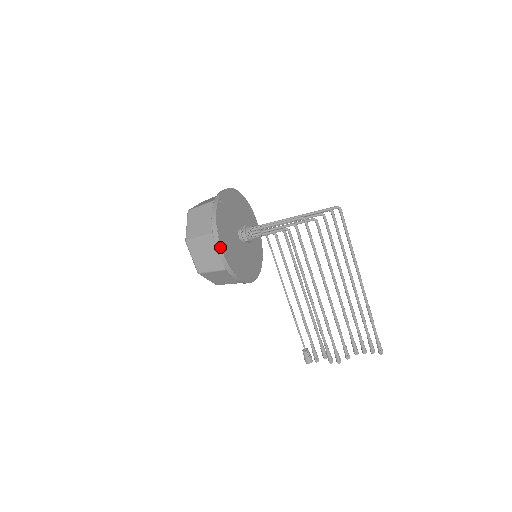
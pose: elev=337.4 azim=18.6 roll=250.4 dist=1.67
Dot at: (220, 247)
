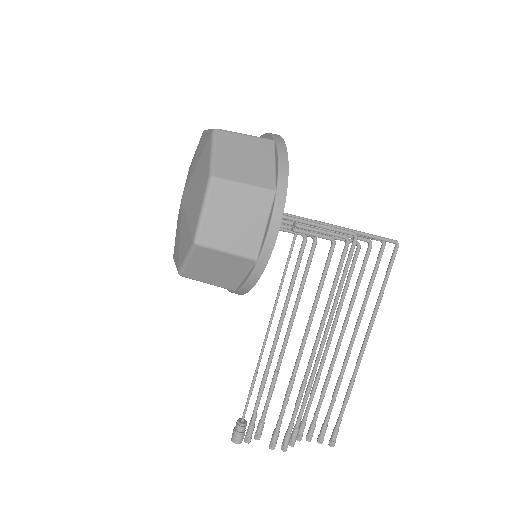
Dot at: (280, 219)
